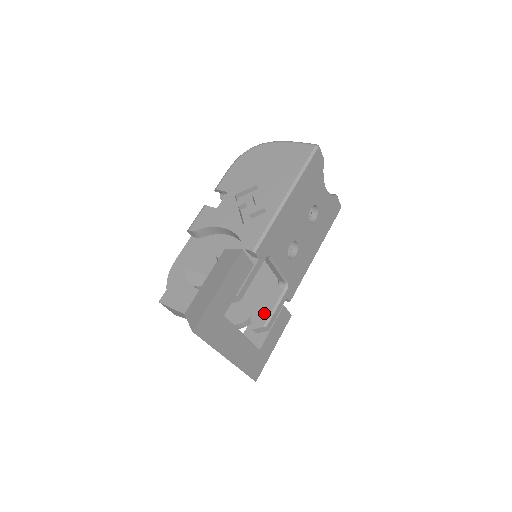
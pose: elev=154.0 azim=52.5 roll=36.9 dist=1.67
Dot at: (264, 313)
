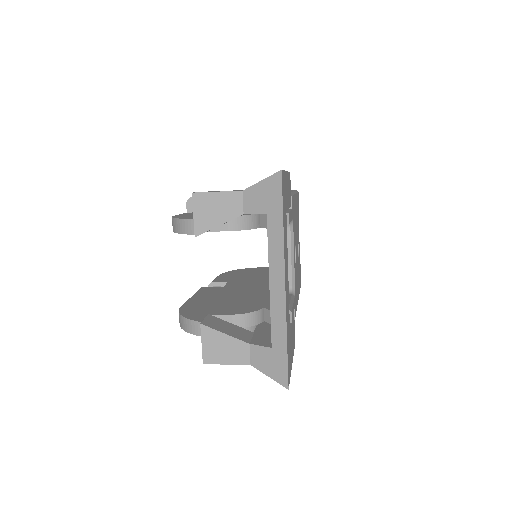
Dot at: occluded
